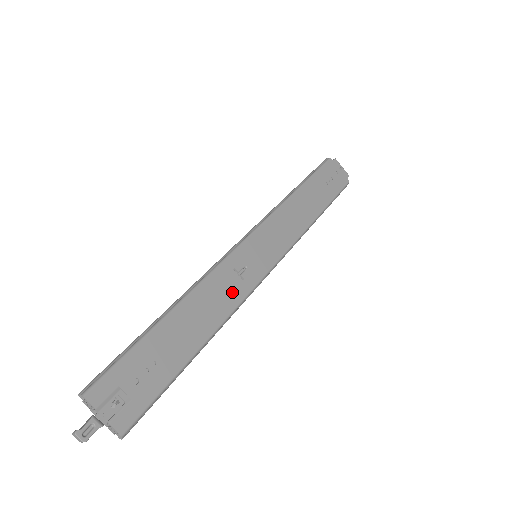
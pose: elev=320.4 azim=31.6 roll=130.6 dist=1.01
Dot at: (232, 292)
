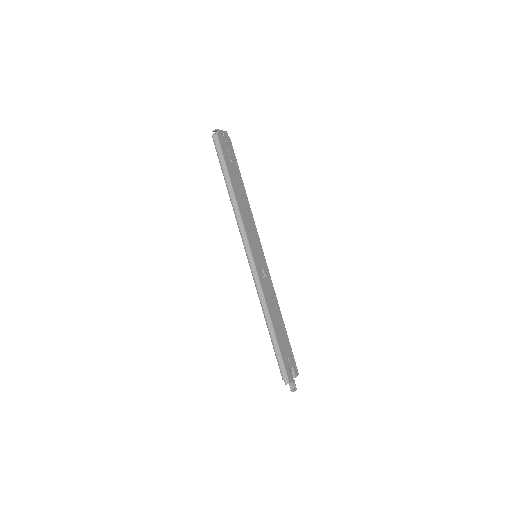
Dot at: (270, 287)
